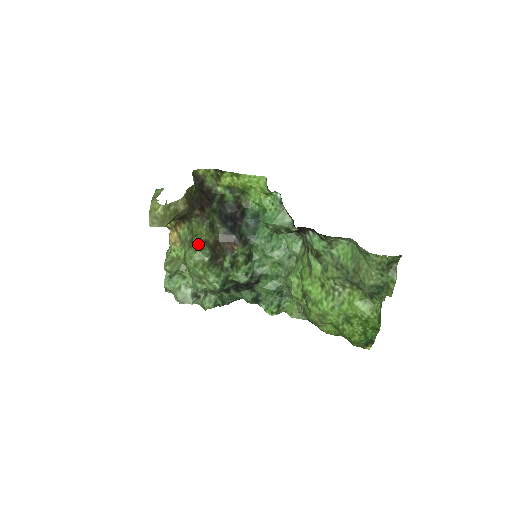
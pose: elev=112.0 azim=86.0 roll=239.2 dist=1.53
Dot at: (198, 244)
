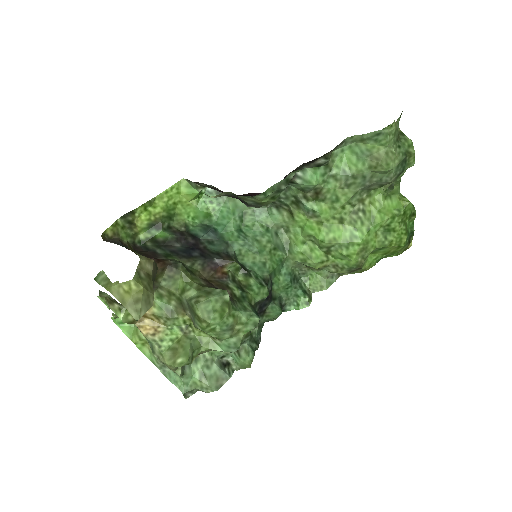
Dot at: (199, 294)
